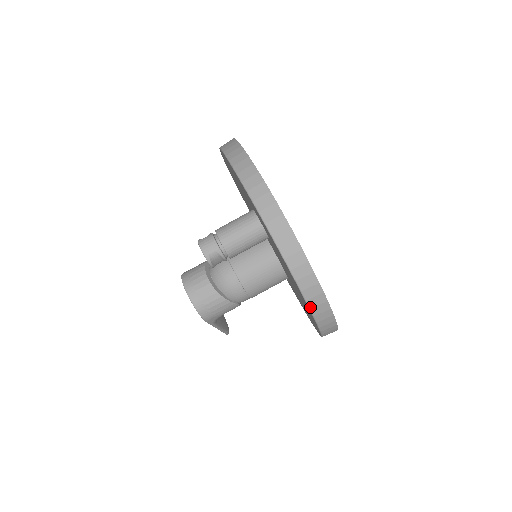
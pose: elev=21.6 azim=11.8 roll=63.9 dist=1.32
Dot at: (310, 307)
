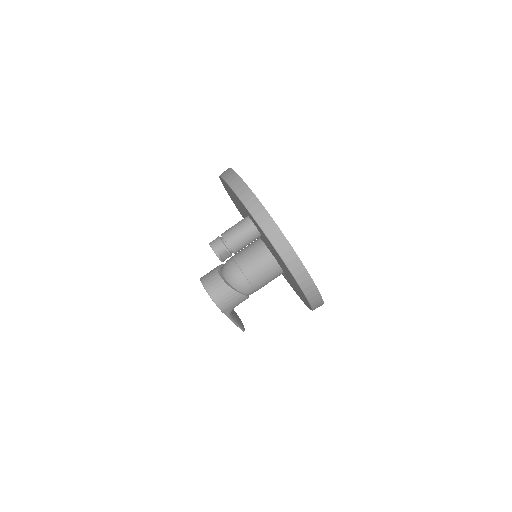
Dot at: (294, 276)
